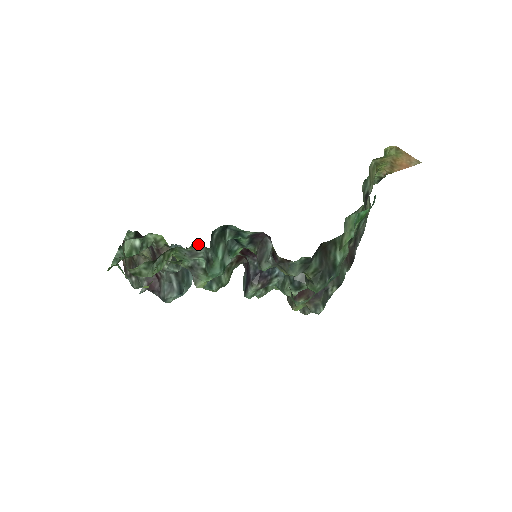
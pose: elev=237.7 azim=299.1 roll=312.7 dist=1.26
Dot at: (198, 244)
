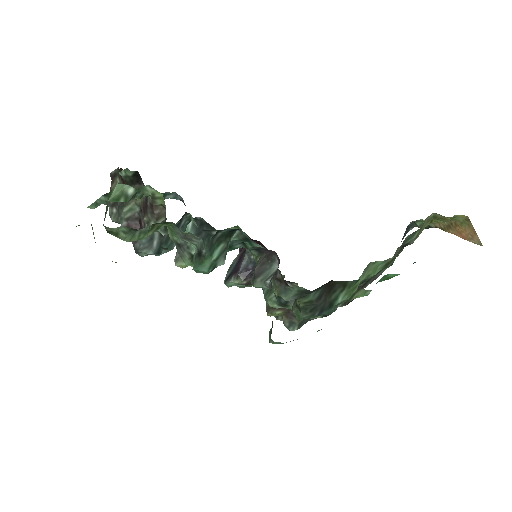
Dot at: (196, 236)
